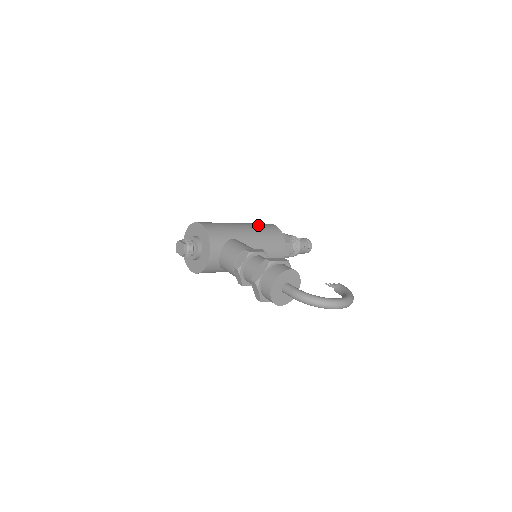
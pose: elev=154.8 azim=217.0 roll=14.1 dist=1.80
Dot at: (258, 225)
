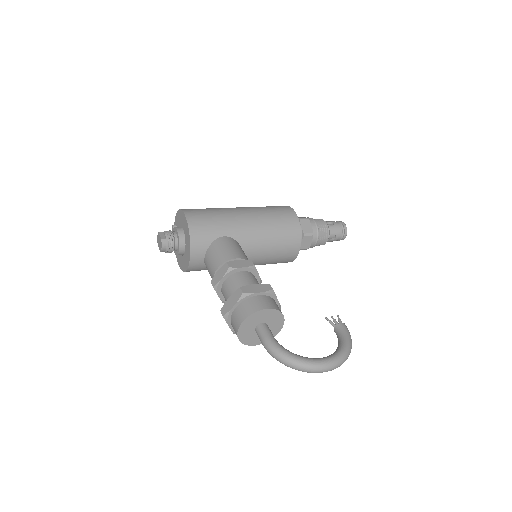
Dot at: (268, 212)
